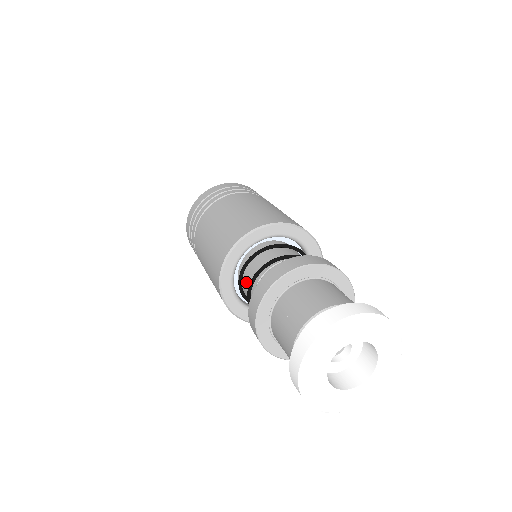
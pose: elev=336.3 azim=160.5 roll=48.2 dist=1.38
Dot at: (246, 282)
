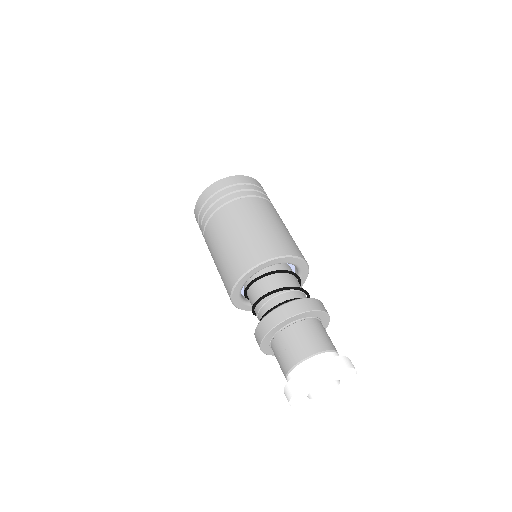
Dot at: (257, 290)
